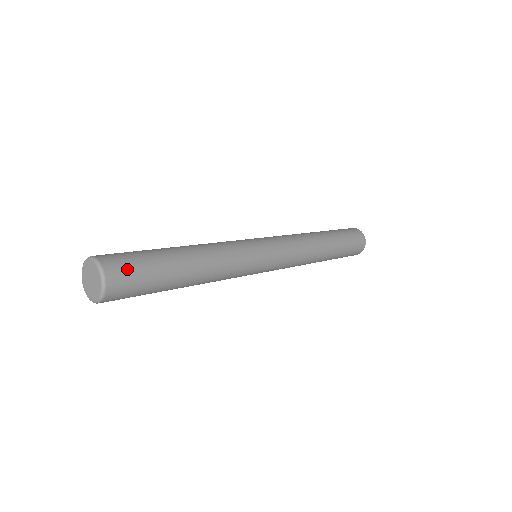
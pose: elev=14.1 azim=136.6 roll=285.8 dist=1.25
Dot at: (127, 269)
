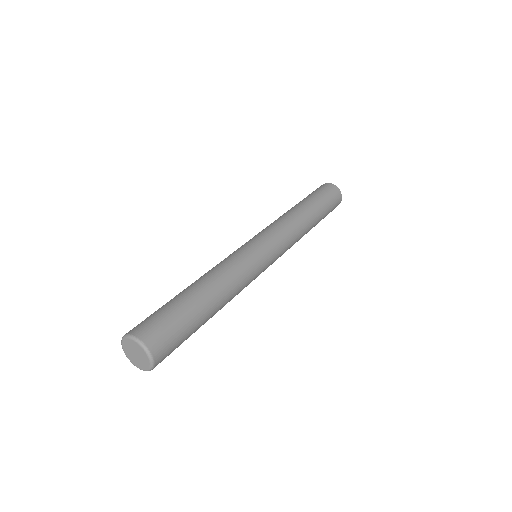
Dot at: (154, 325)
